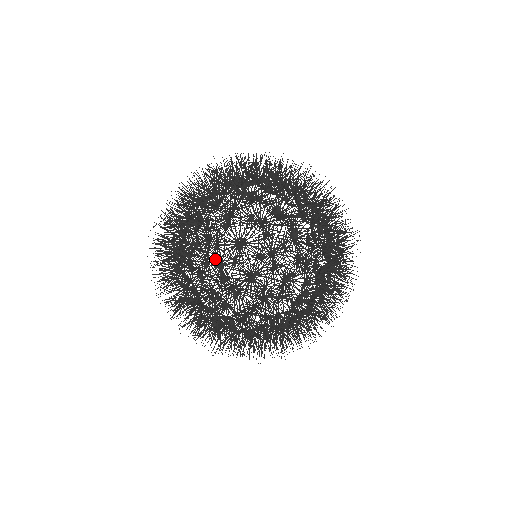
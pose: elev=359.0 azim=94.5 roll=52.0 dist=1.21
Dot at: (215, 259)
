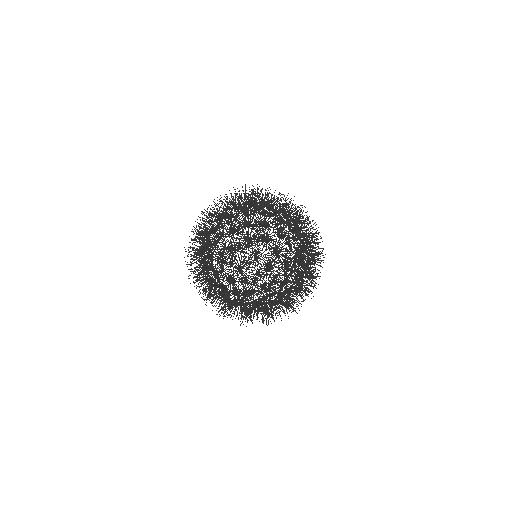
Dot at: occluded
